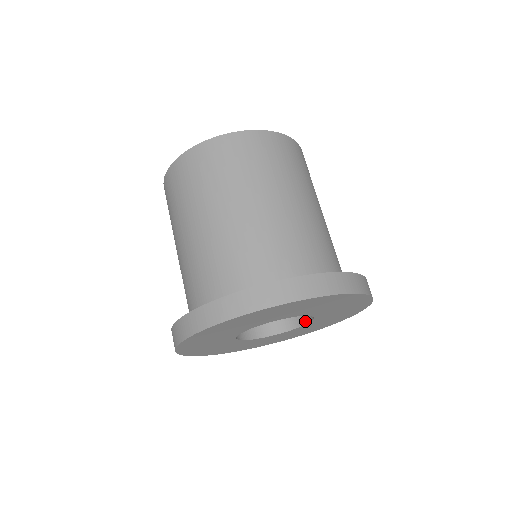
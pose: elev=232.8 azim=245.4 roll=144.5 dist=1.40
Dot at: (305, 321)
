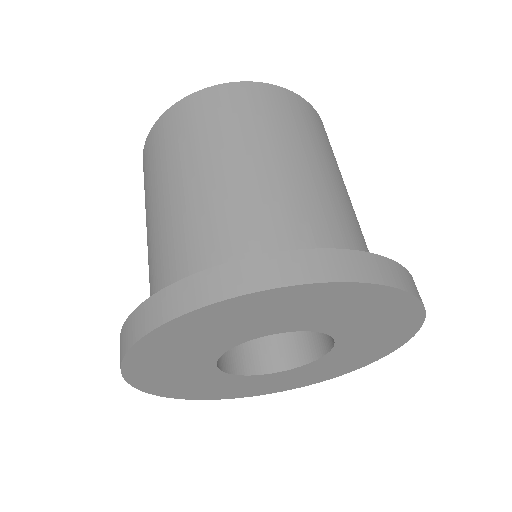
Dot at: (286, 366)
